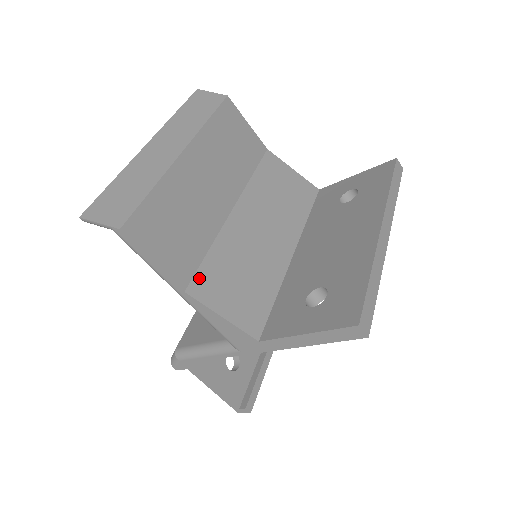
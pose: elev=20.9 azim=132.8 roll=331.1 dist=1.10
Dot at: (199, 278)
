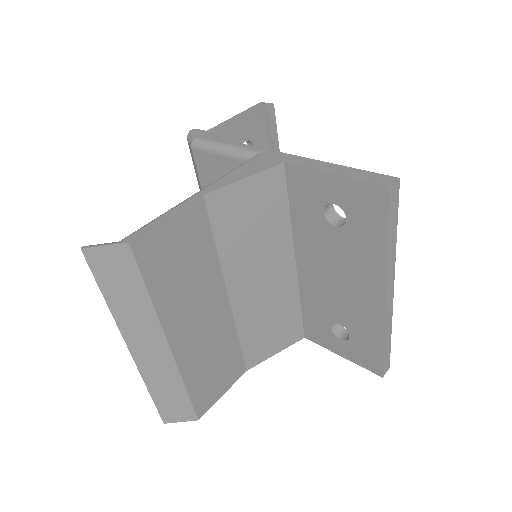
Dot at: (248, 357)
